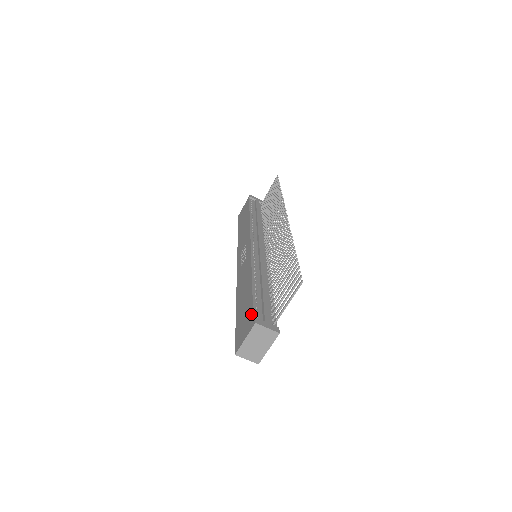
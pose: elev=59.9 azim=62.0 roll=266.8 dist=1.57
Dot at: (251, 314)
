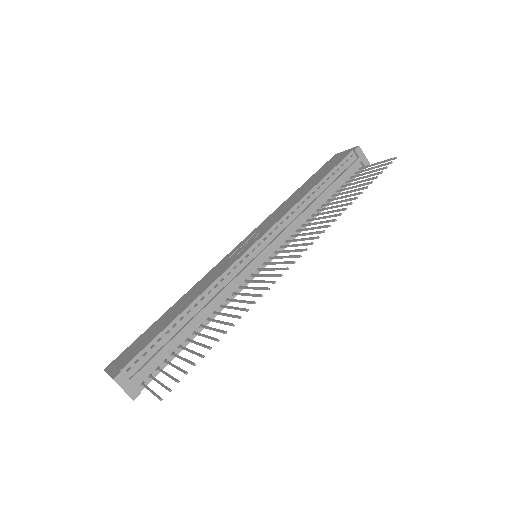
Dot at: (132, 357)
